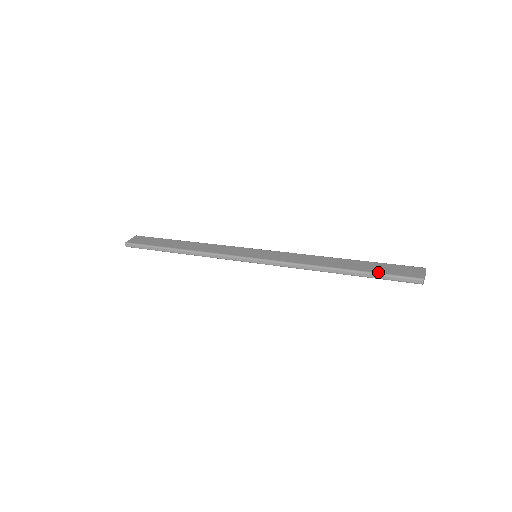
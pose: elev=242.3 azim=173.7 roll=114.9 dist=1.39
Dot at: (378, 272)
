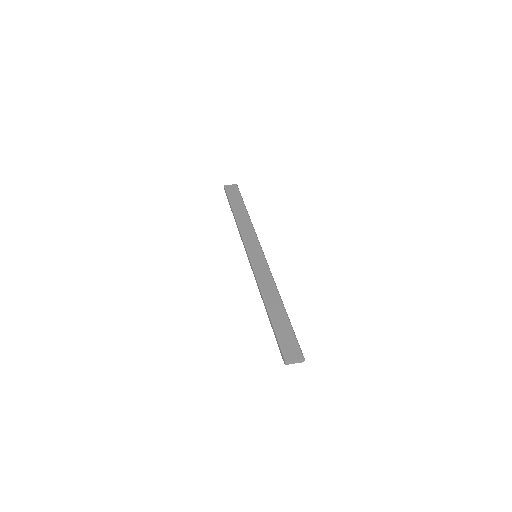
Dot at: (277, 331)
